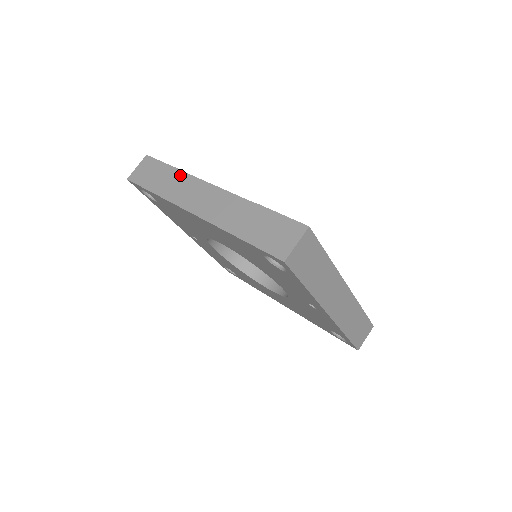
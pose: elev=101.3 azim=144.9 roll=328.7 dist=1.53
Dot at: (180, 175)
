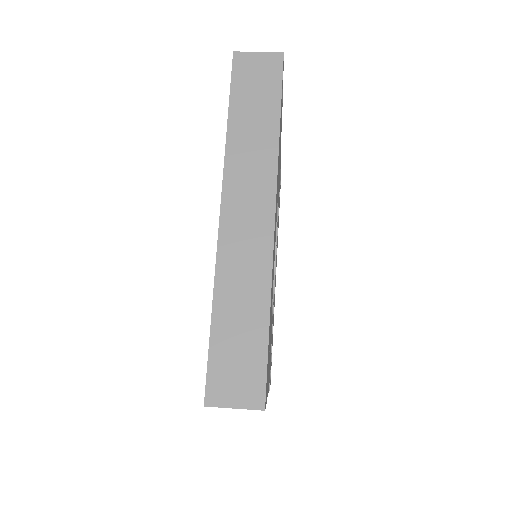
Dot at: occluded
